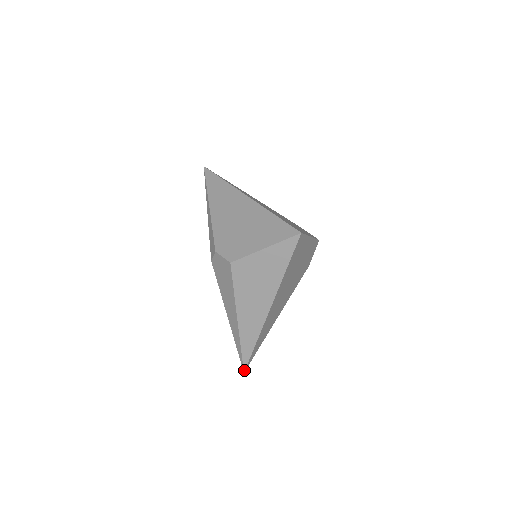
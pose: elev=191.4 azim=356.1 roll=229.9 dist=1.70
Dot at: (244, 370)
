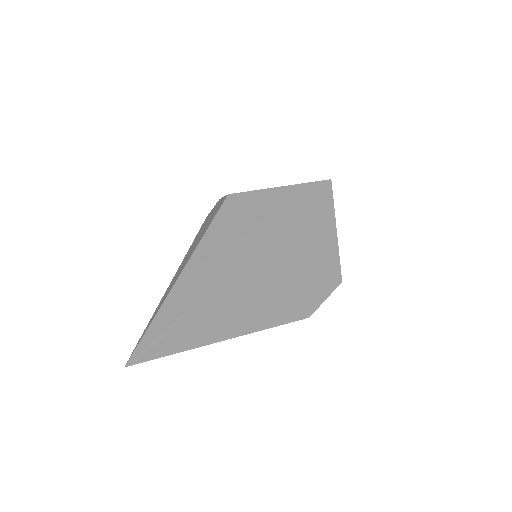
Dot at: (128, 362)
